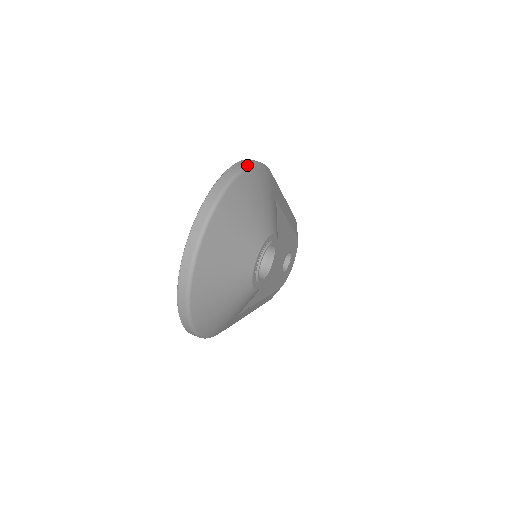
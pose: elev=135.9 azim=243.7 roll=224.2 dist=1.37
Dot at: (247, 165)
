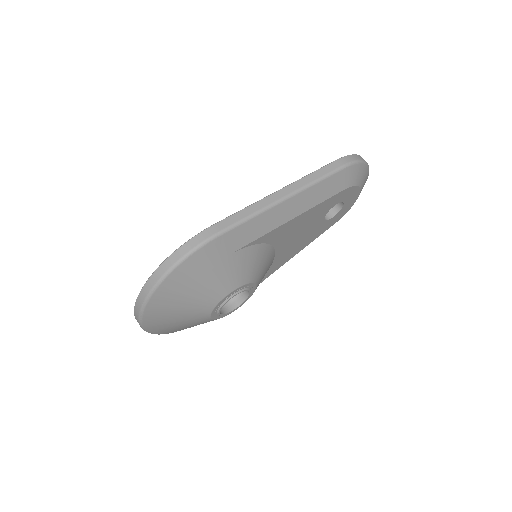
Dot at: (164, 276)
